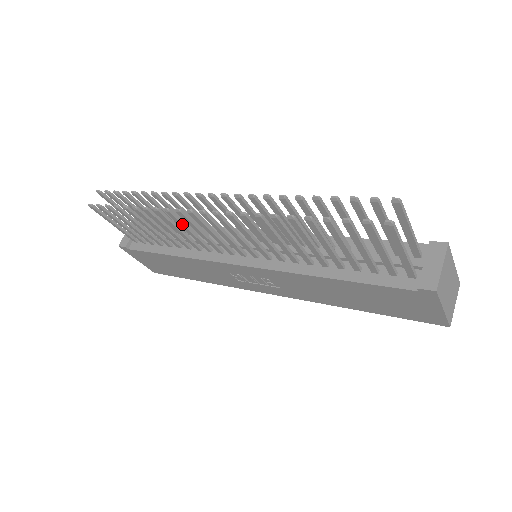
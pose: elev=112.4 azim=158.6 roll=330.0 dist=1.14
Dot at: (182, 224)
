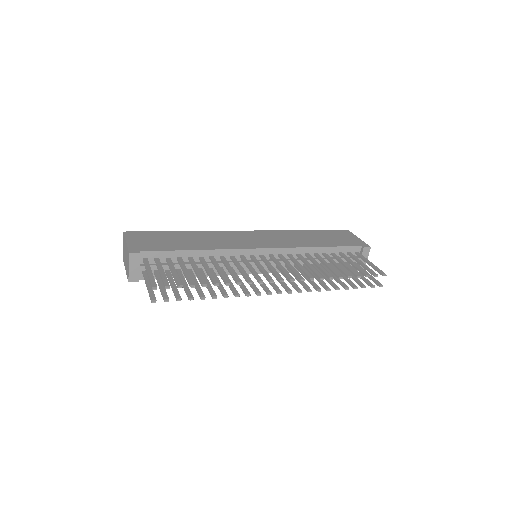
Dot at: (244, 287)
